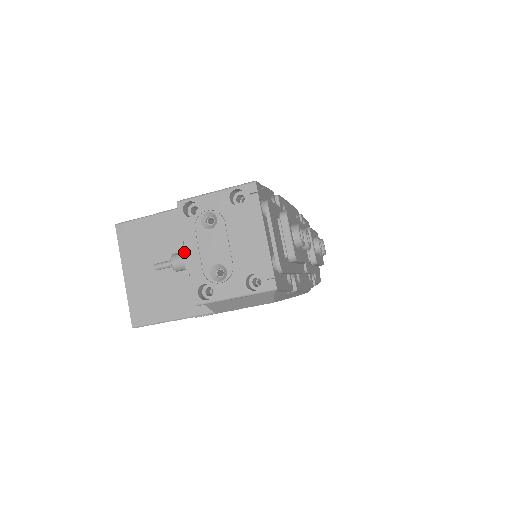
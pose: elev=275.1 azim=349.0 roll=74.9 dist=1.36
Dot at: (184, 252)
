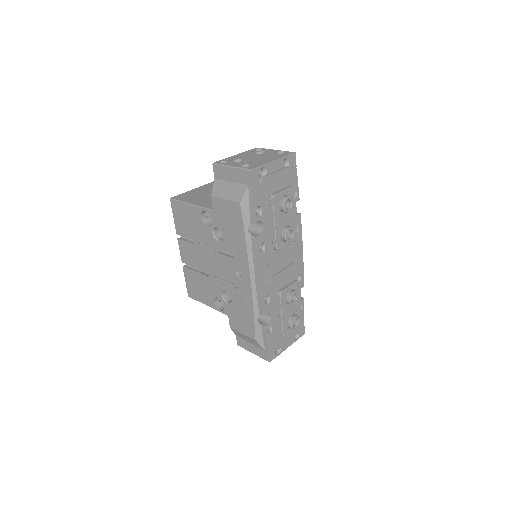
Dot at: occluded
